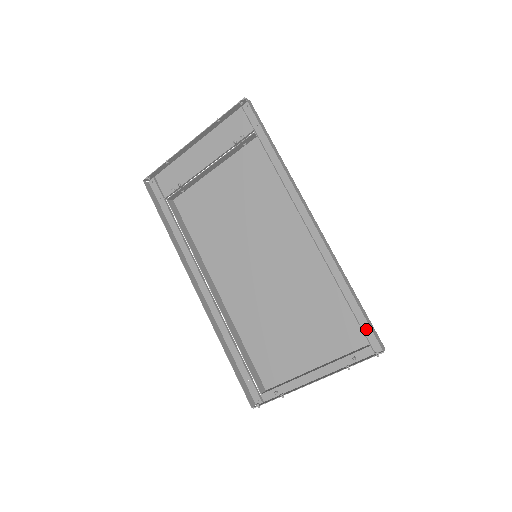
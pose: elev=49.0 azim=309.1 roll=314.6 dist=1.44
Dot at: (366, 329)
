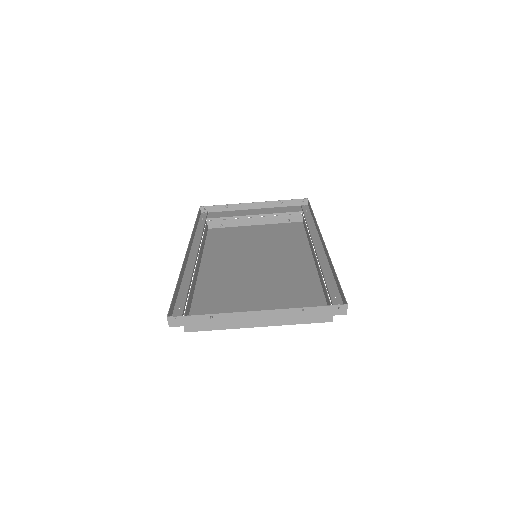
Dot at: (334, 299)
